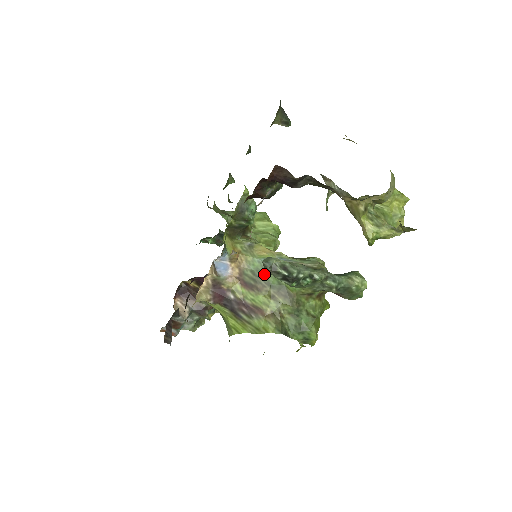
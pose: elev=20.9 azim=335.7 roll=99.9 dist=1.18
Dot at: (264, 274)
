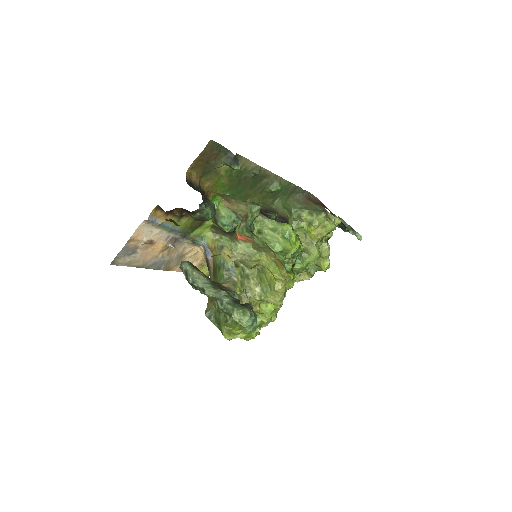
Dot at: (218, 271)
